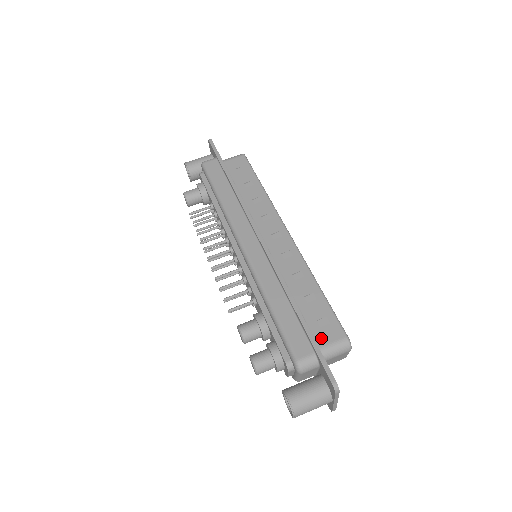
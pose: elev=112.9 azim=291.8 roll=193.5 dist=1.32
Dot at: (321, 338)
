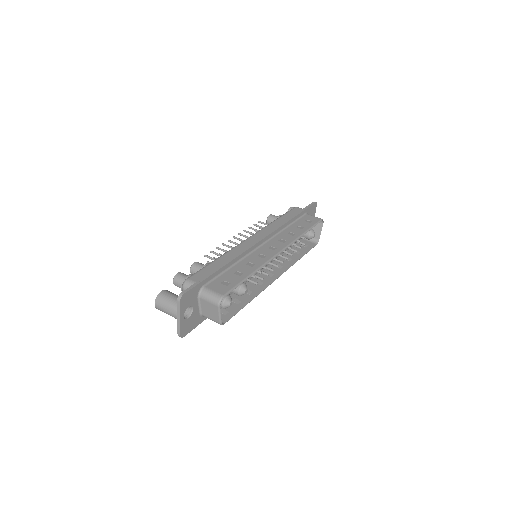
Dot at: (213, 285)
